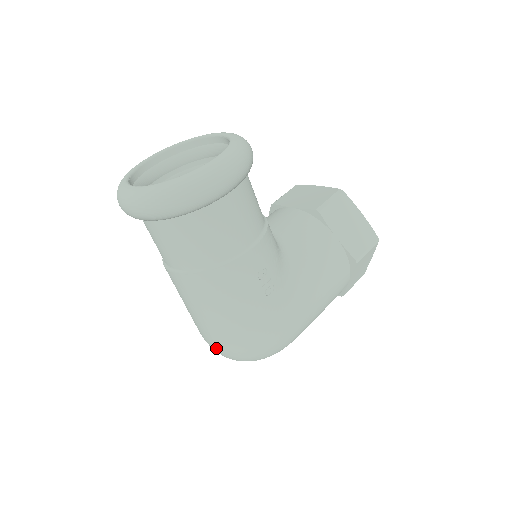
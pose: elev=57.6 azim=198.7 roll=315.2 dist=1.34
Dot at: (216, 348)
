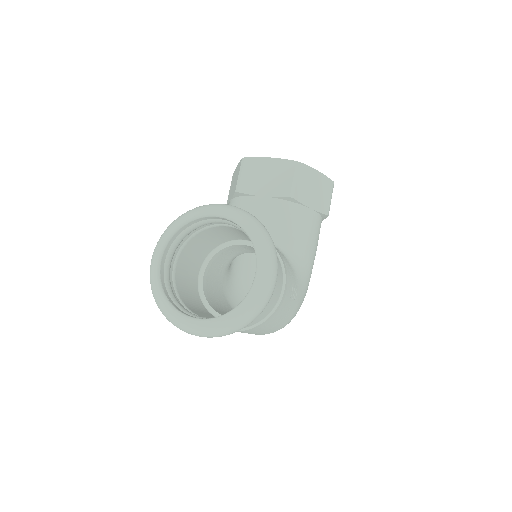
Dot at: occluded
